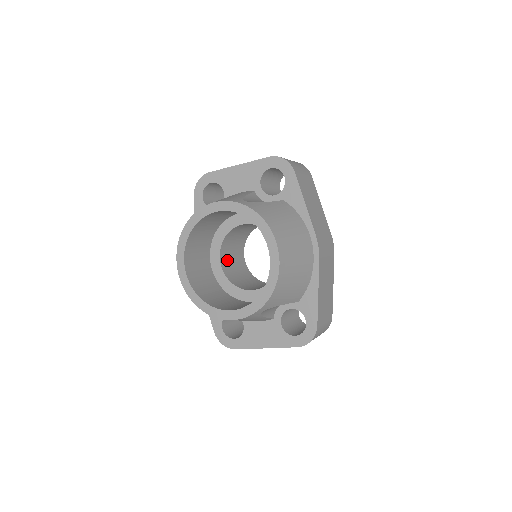
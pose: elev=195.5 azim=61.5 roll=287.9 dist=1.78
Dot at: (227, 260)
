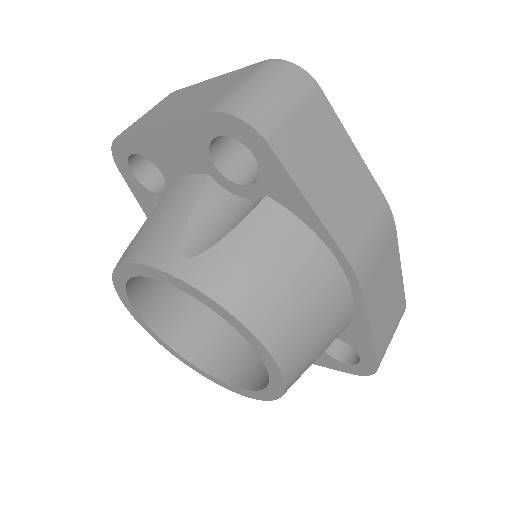
Dot at: occluded
